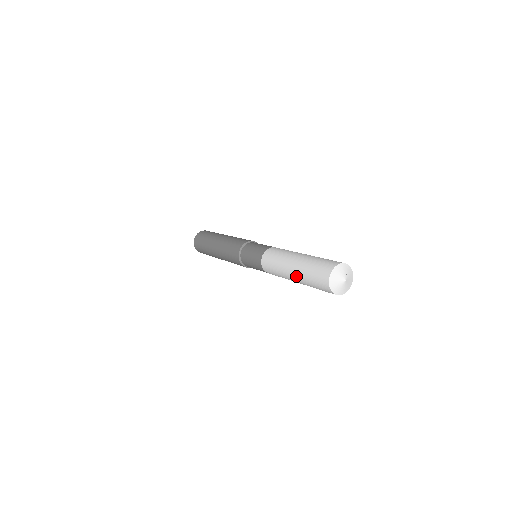
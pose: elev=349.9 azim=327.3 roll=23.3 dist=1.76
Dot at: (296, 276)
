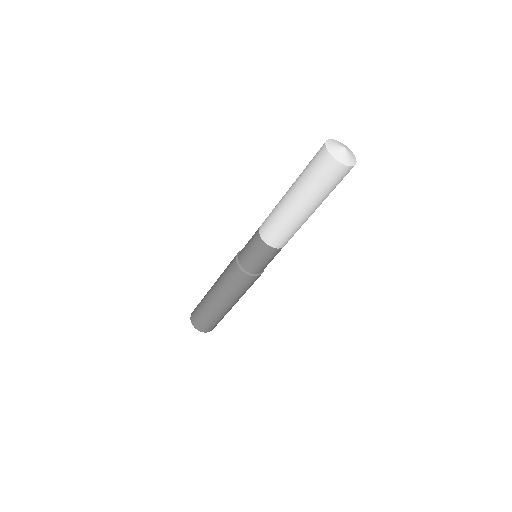
Dot at: (293, 188)
